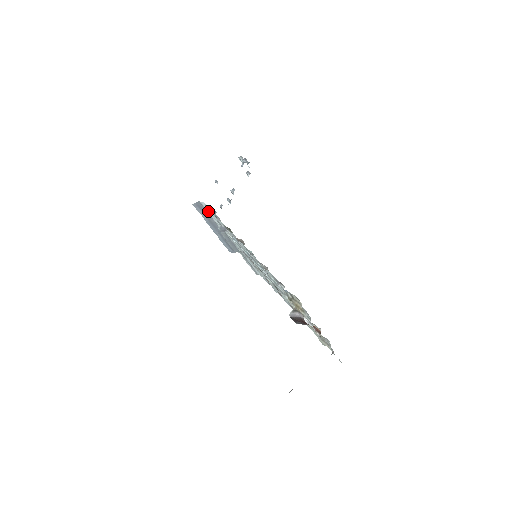
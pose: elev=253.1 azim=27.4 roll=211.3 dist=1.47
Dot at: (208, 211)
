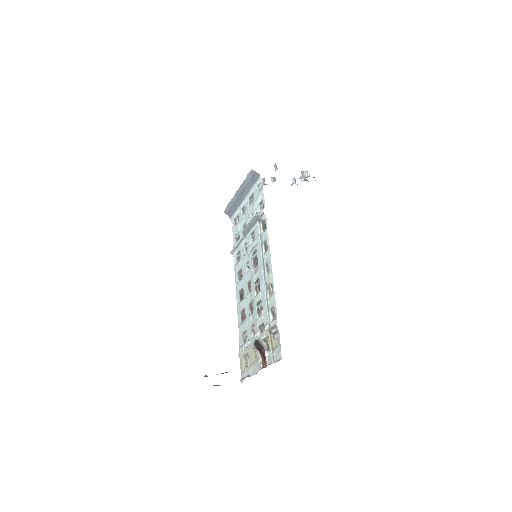
Dot at: (256, 186)
